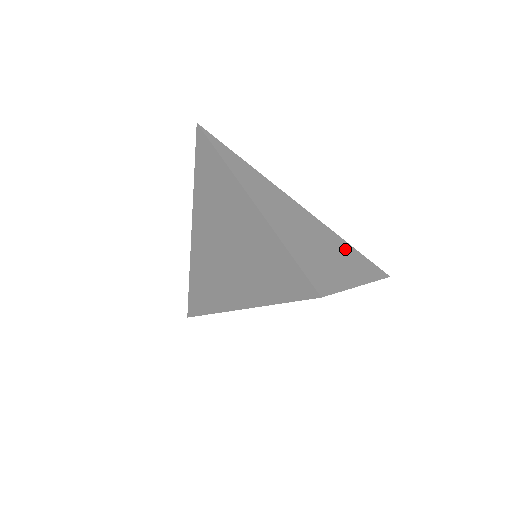
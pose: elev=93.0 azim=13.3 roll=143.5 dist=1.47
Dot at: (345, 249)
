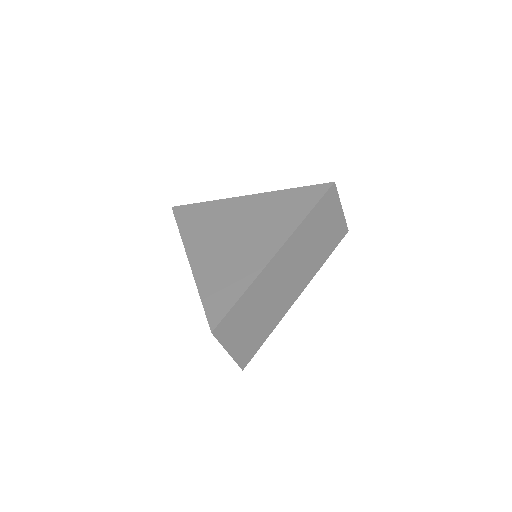
Dot at: occluded
